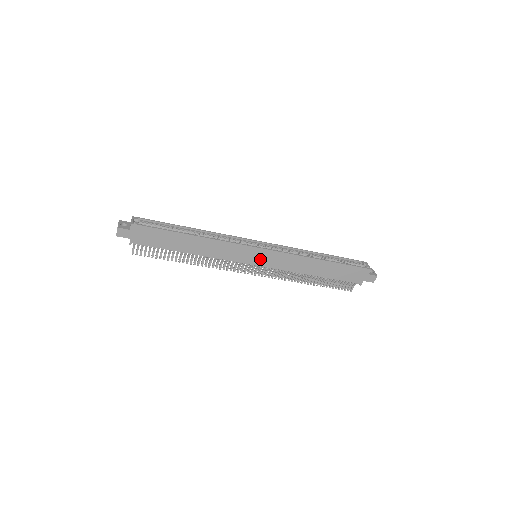
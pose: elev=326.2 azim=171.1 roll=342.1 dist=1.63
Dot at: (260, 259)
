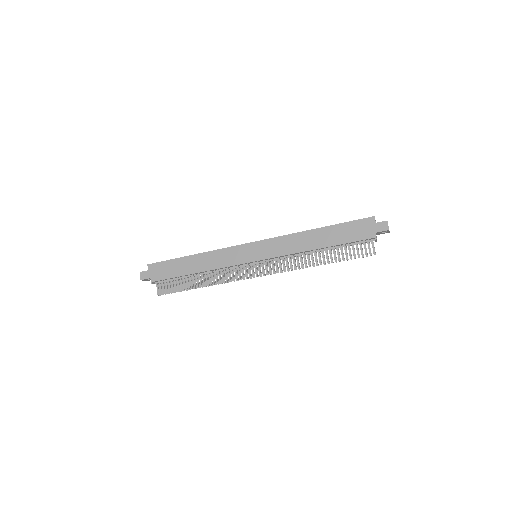
Dot at: (256, 253)
